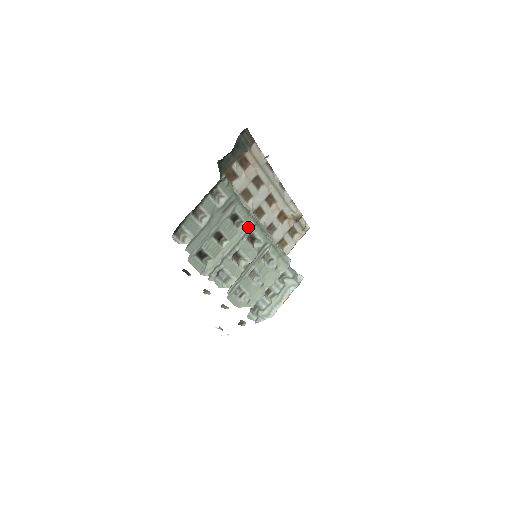
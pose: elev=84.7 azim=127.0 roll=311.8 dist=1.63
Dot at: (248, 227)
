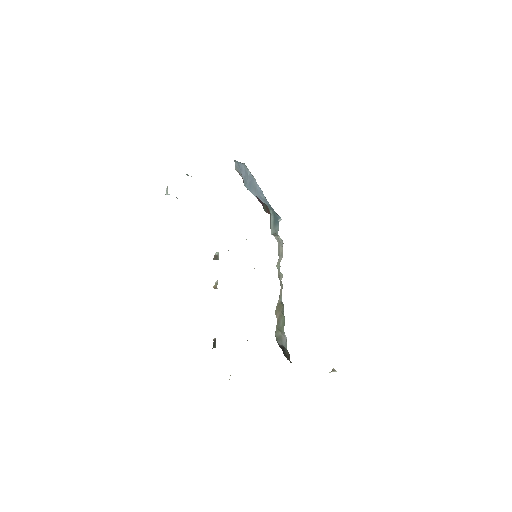
Dot at: occluded
